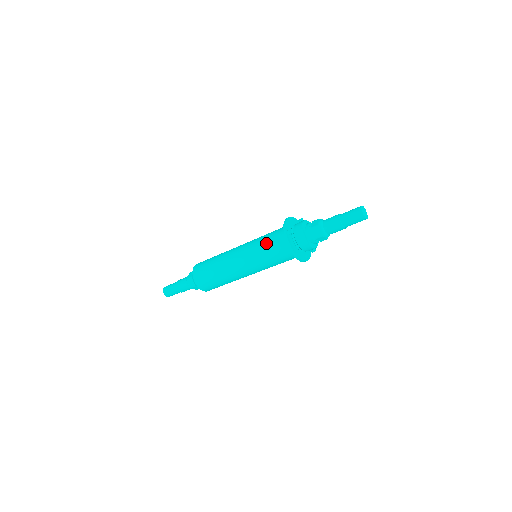
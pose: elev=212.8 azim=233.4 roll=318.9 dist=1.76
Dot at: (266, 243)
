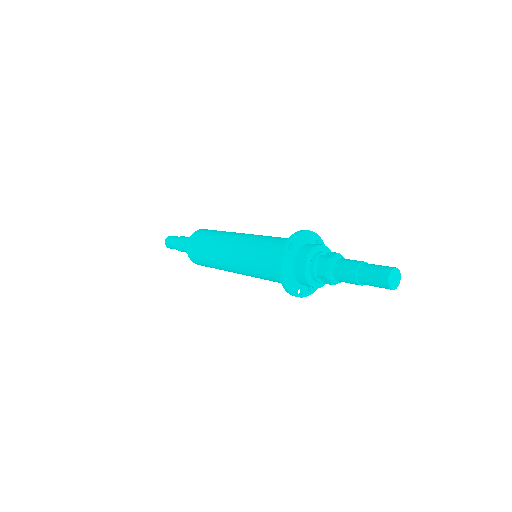
Dot at: (266, 245)
